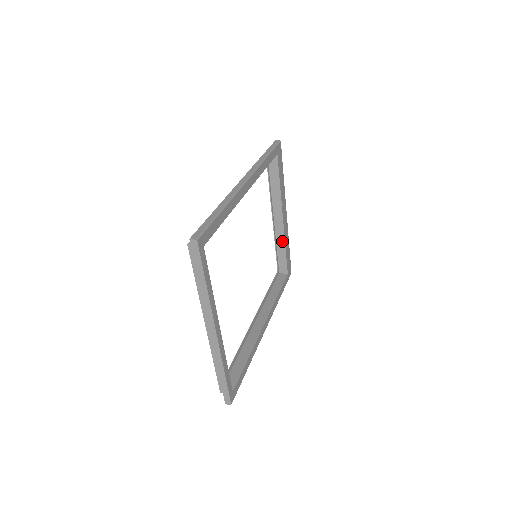
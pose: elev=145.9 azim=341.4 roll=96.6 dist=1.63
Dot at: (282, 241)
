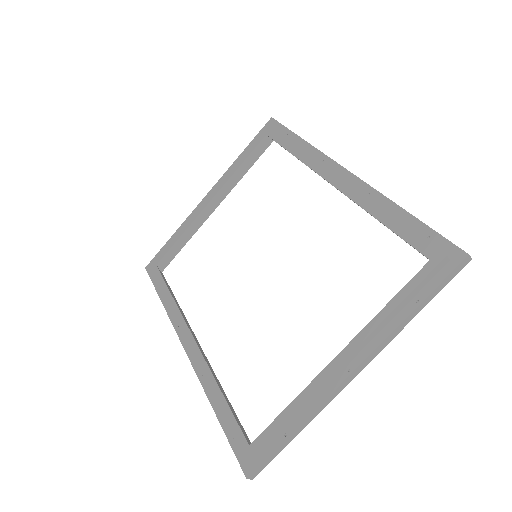
Dot at: (193, 231)
